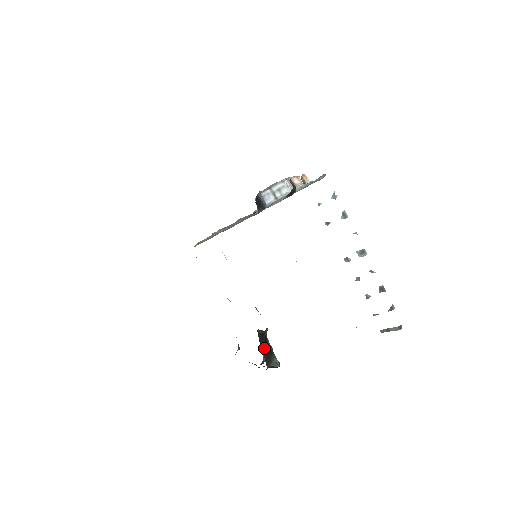
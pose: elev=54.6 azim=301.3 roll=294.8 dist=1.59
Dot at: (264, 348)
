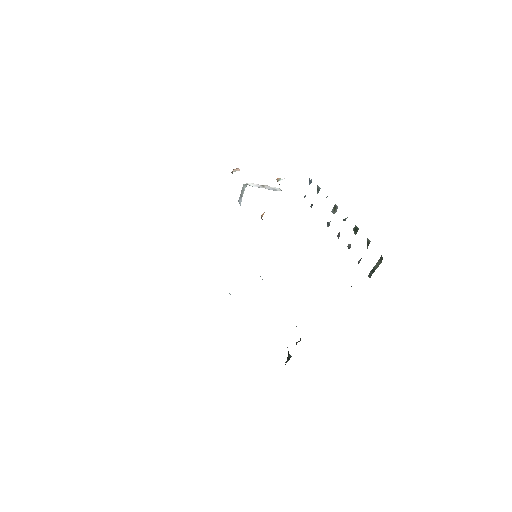
Dot at: occluded
